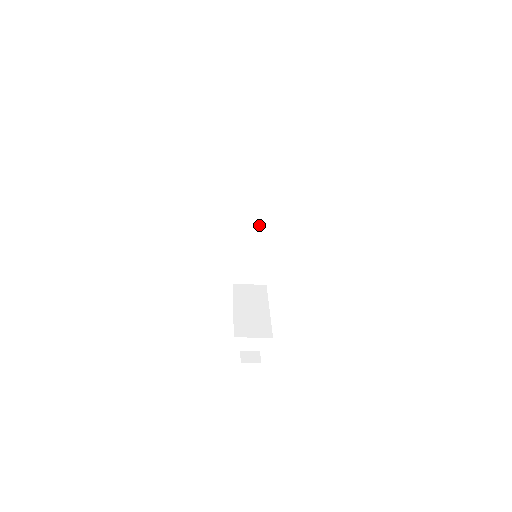
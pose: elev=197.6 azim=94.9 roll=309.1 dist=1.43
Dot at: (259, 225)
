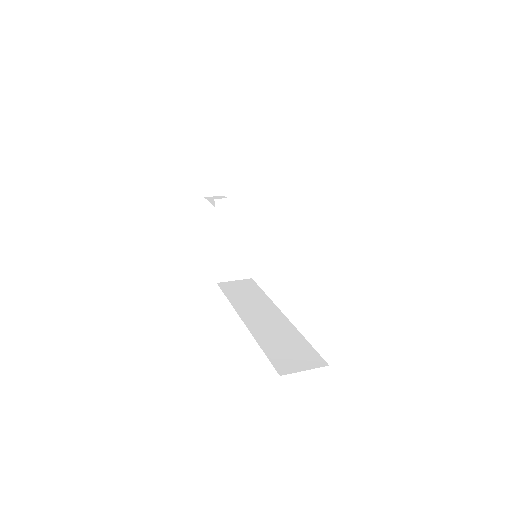
Dot at: occluded
